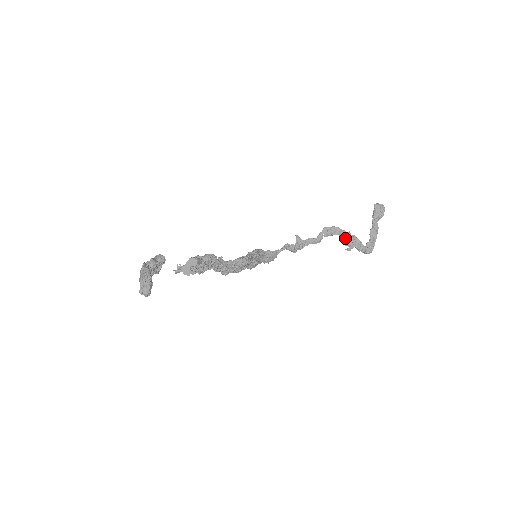
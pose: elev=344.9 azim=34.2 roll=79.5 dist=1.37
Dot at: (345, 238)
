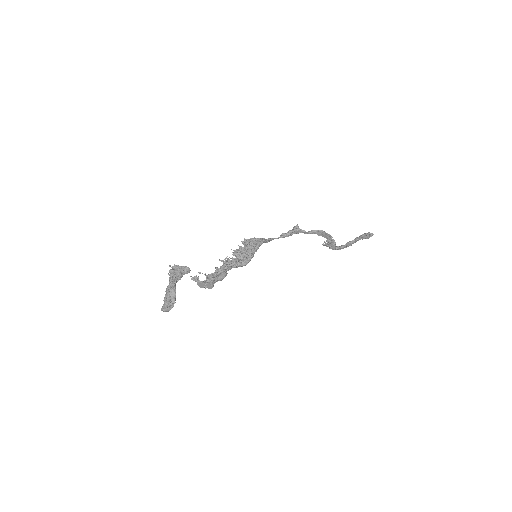
Dot at: (328, 240)
